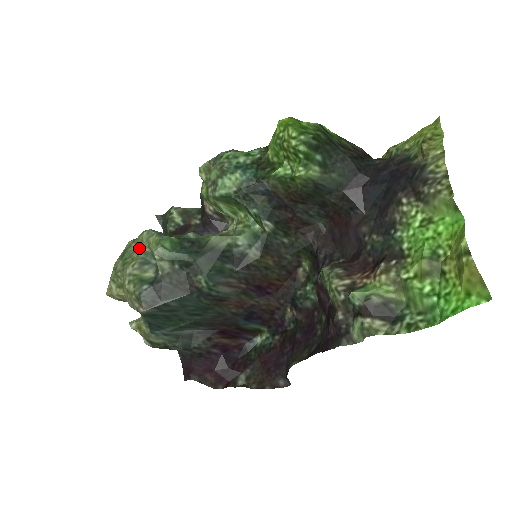
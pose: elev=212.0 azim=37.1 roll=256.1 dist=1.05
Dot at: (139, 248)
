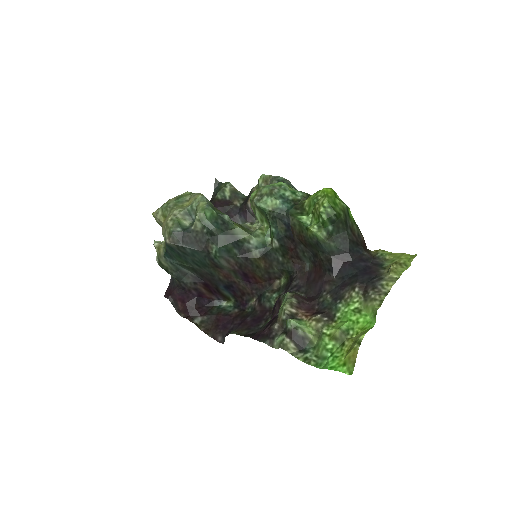
Dot at: (191, 202)
